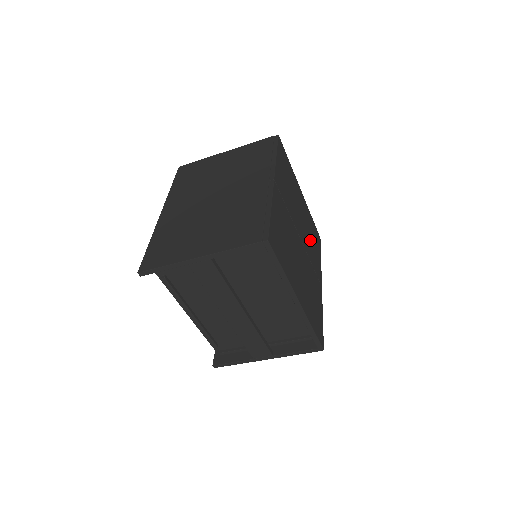
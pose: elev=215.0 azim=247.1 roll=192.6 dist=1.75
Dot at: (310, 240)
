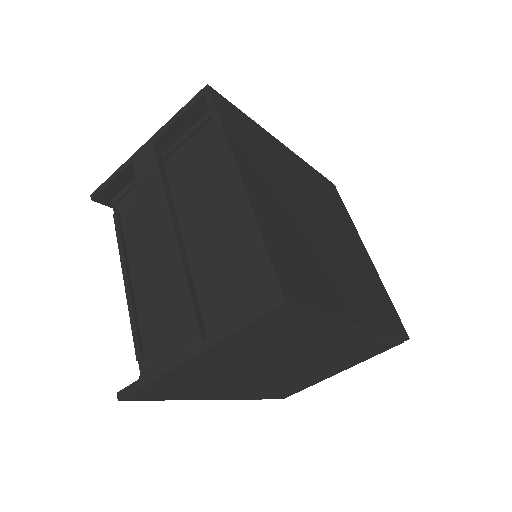
Dot at: (359, 276)
